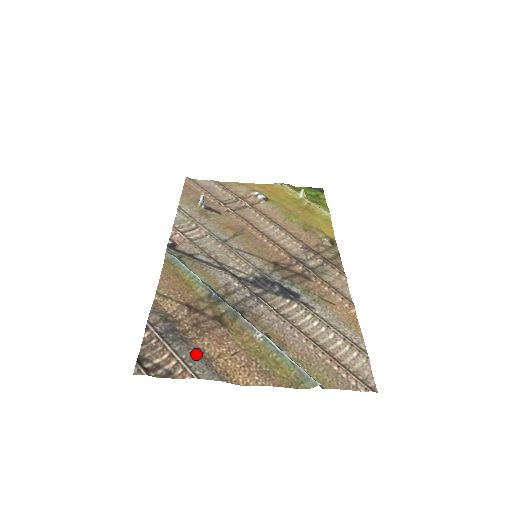
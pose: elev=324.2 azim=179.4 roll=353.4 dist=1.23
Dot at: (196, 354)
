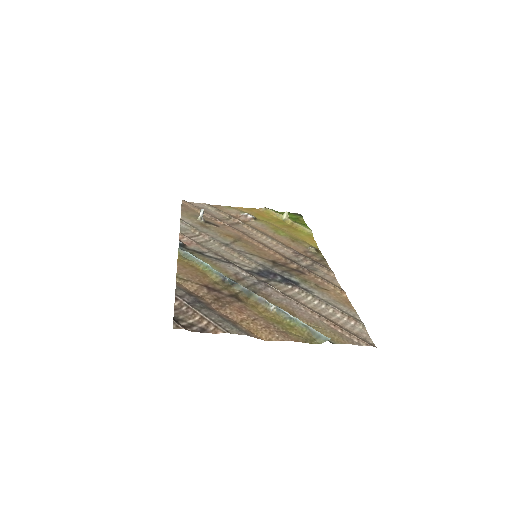
Dot at: (222, 318)
